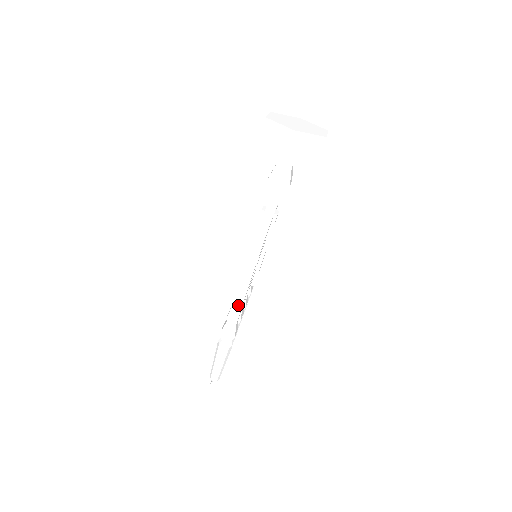
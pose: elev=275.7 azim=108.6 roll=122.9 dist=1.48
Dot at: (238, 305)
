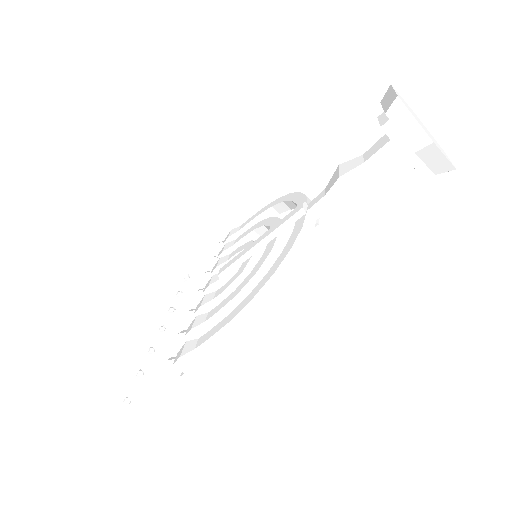
Dot at: (225, 337)
